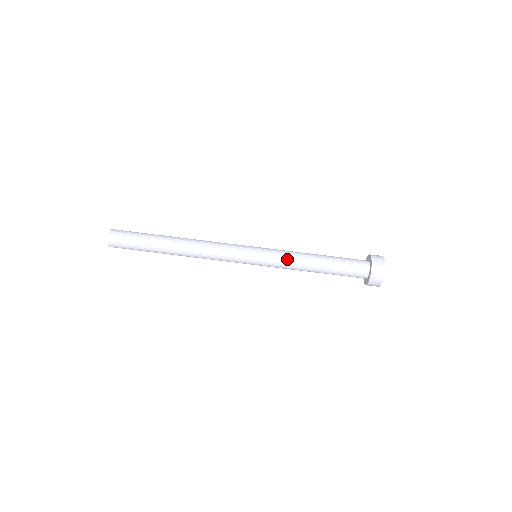
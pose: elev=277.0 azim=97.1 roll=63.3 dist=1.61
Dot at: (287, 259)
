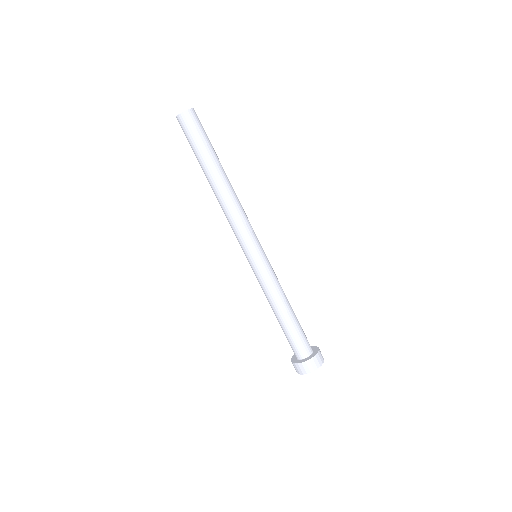
Dot at: (267, 287)
